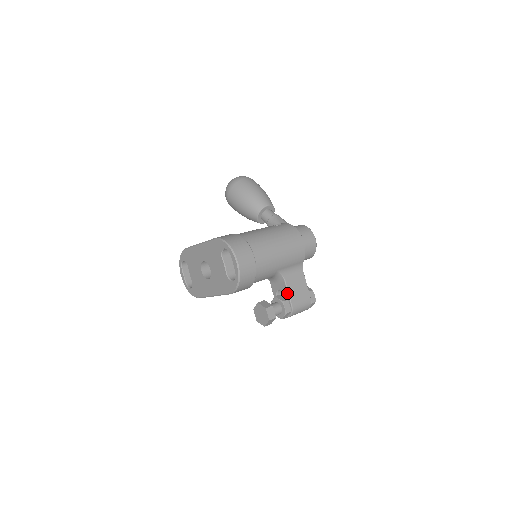
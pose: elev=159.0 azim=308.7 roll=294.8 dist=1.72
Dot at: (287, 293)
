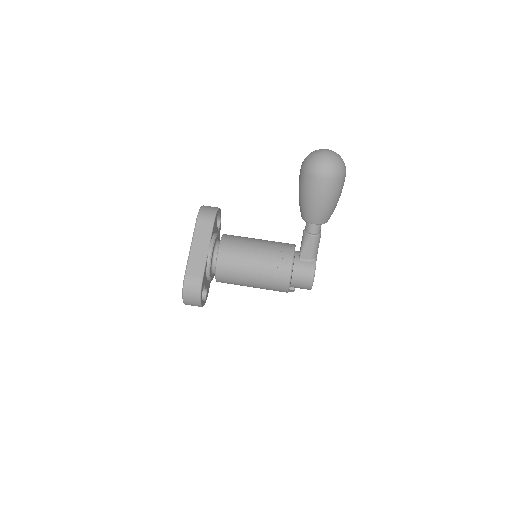
Dot at: occluded
